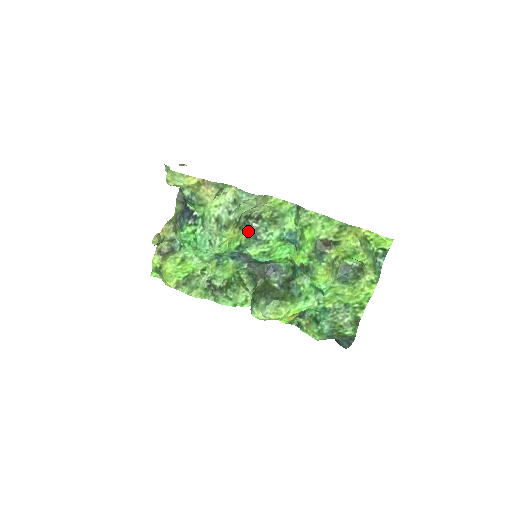
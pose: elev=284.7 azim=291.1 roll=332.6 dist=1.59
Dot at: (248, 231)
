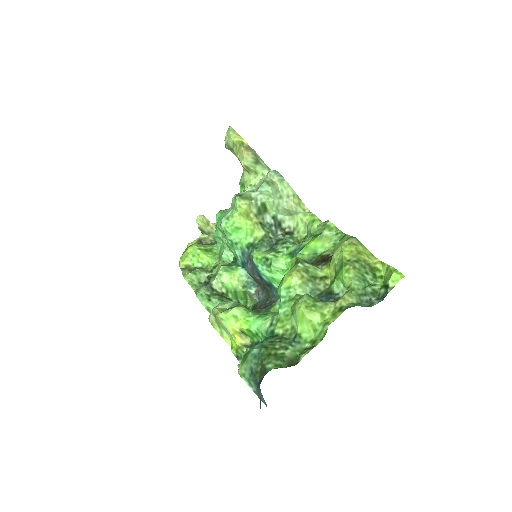
Dot at: (269, 236)
